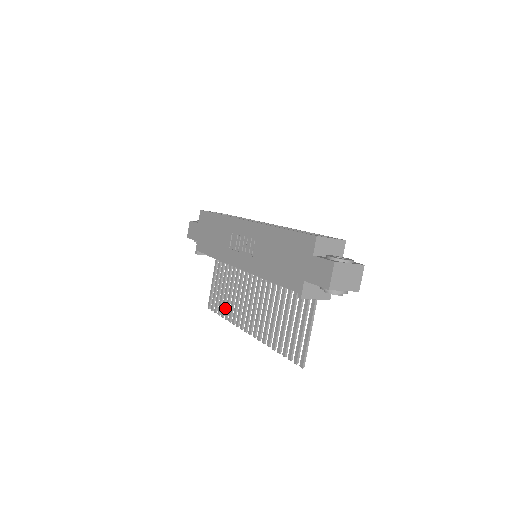
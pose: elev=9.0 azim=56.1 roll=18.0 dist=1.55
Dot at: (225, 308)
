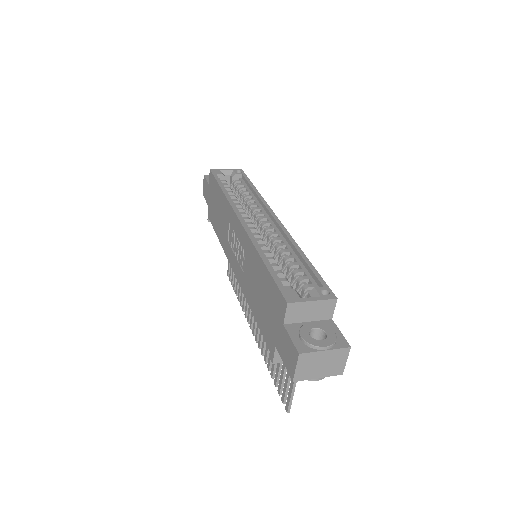
Dot at: (238, 287)
